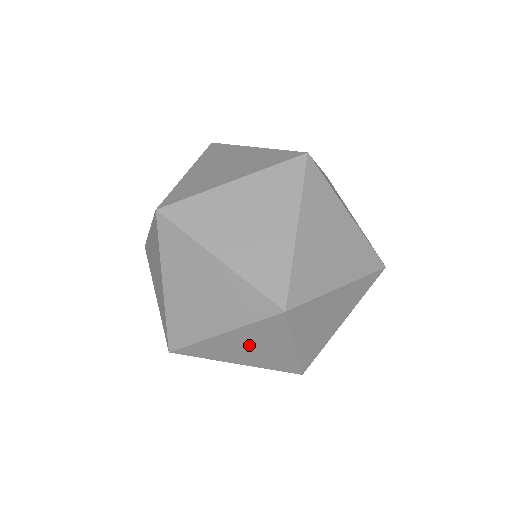
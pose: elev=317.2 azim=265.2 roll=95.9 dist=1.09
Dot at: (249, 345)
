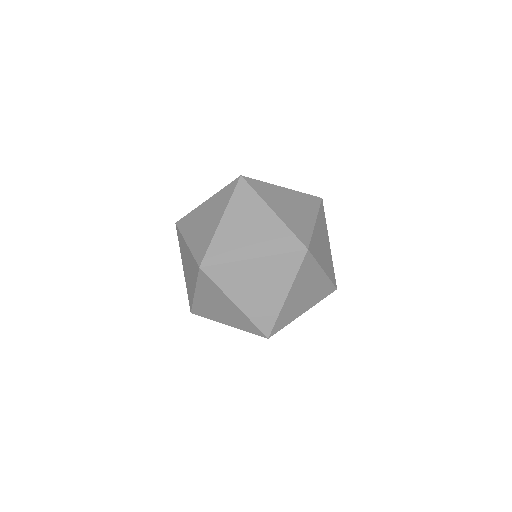
Dot at: (214, 303)
